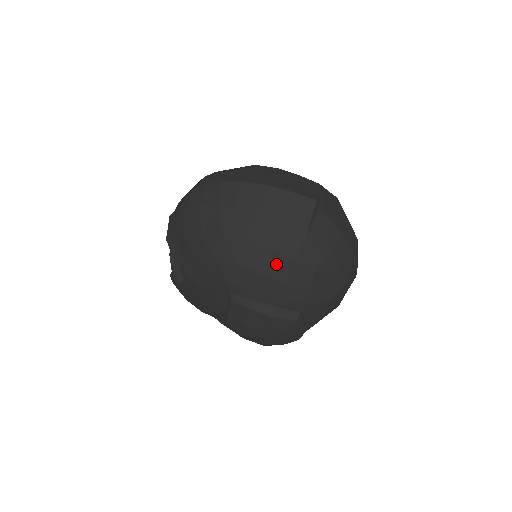
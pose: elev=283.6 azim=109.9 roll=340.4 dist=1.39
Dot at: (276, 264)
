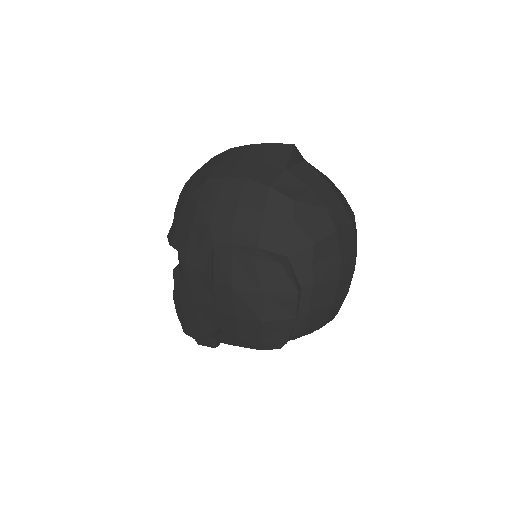
Dot at: (254, 194)
